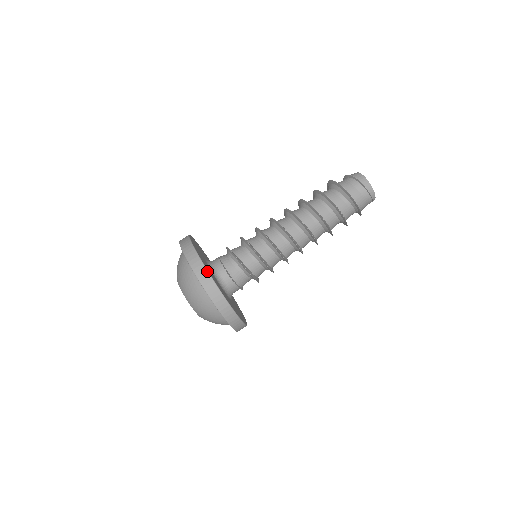
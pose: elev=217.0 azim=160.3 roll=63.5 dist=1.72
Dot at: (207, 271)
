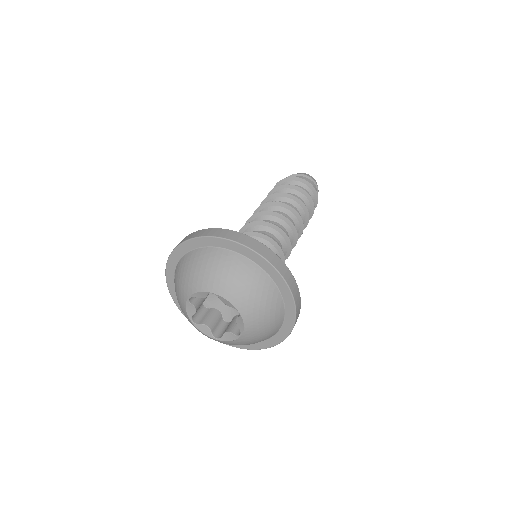
Dot at: (264, 245)
